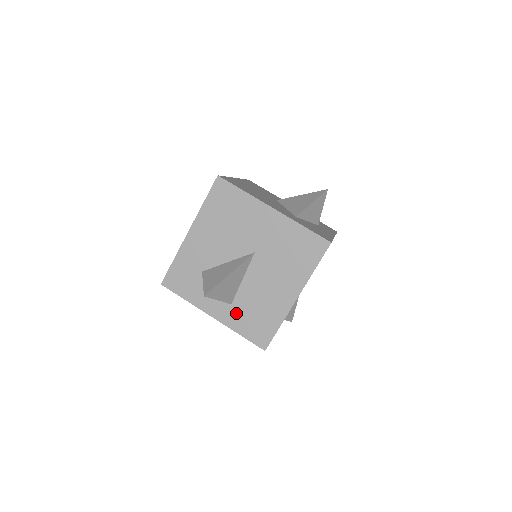
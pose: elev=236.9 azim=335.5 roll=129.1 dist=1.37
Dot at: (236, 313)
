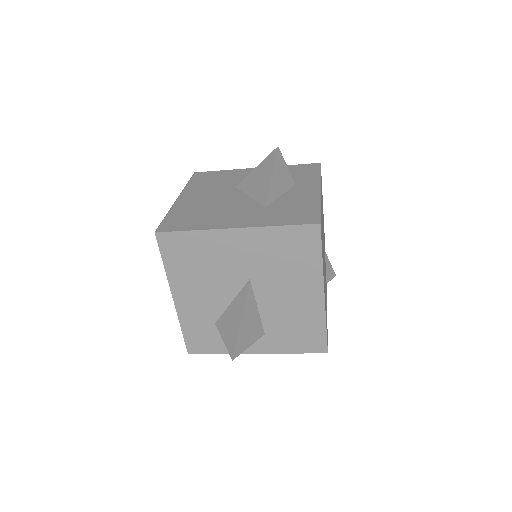
Dot at: (275, 339)
